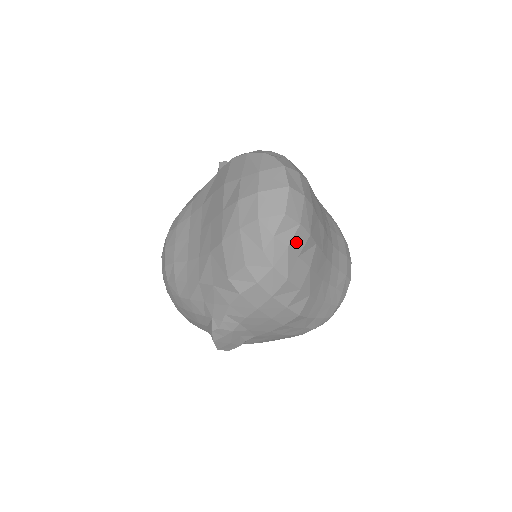
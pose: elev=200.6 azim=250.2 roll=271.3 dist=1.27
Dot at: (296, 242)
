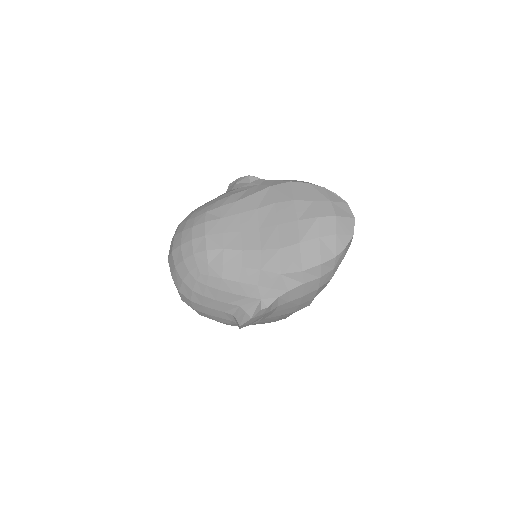
Dot at: occluded
